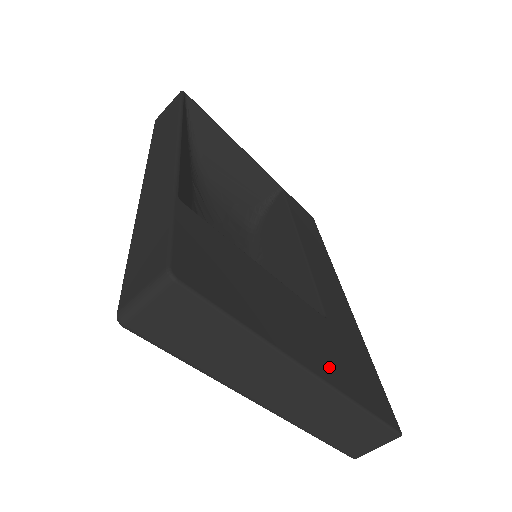
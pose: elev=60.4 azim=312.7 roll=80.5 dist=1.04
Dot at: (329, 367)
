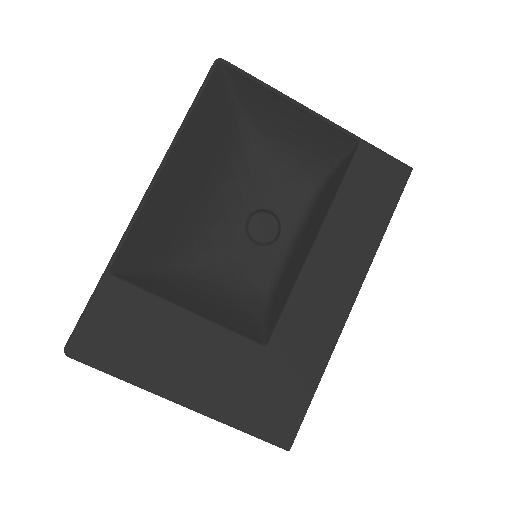
Dot at: (216, 399)
